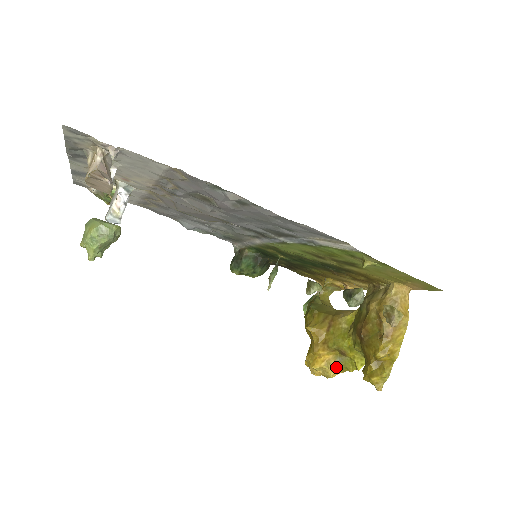
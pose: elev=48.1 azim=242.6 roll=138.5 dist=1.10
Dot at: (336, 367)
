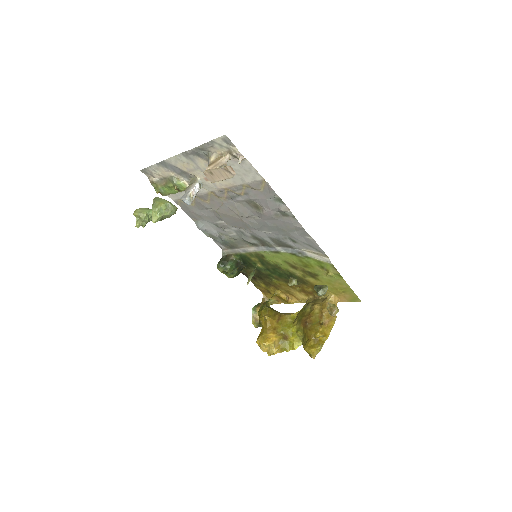
Dot at: (279, 347)
